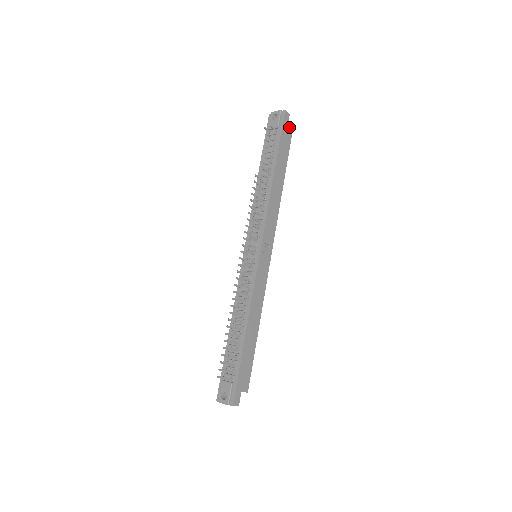
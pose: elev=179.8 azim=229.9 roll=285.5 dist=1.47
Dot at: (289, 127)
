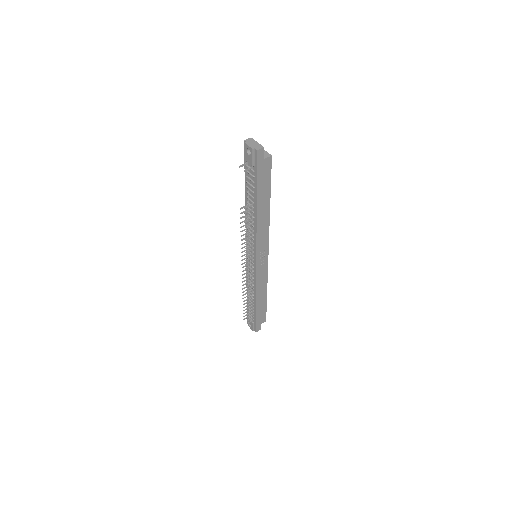
Dot at: (266, 158)
